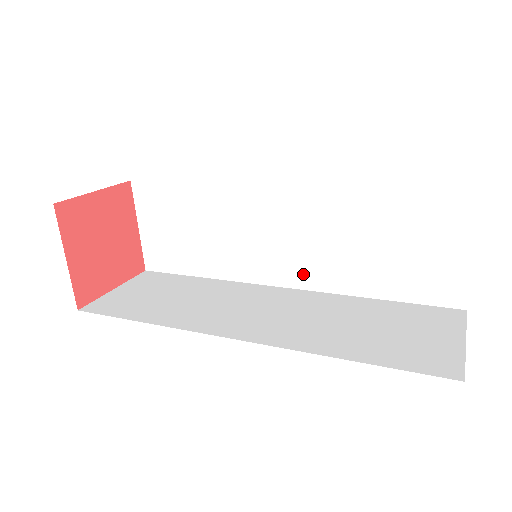
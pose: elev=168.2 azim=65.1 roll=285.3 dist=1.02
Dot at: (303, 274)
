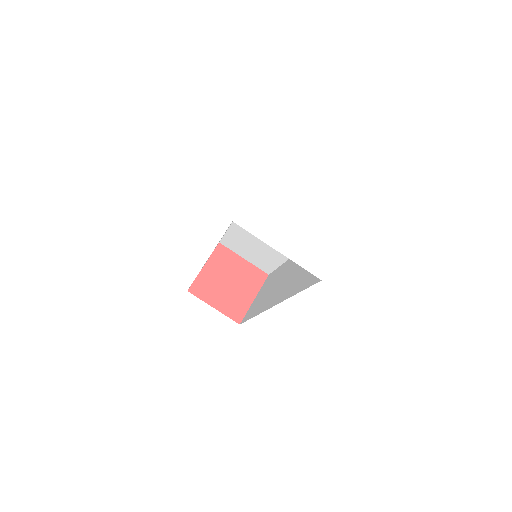
Dot at: occluded
